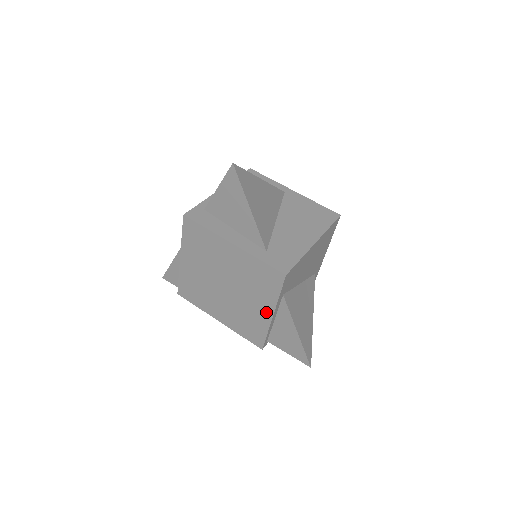
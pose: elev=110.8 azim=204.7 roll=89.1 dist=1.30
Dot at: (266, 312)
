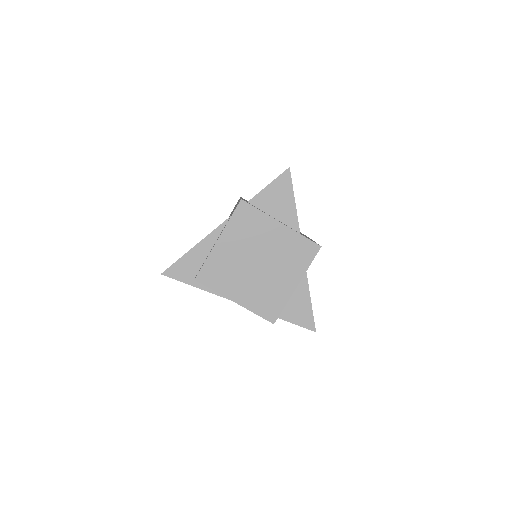
Dot at: (292, 283)
